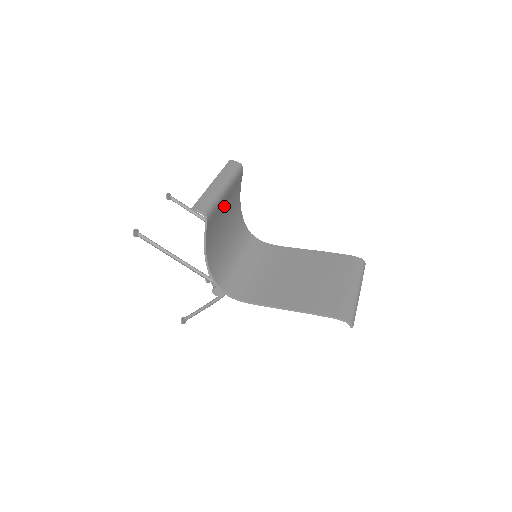
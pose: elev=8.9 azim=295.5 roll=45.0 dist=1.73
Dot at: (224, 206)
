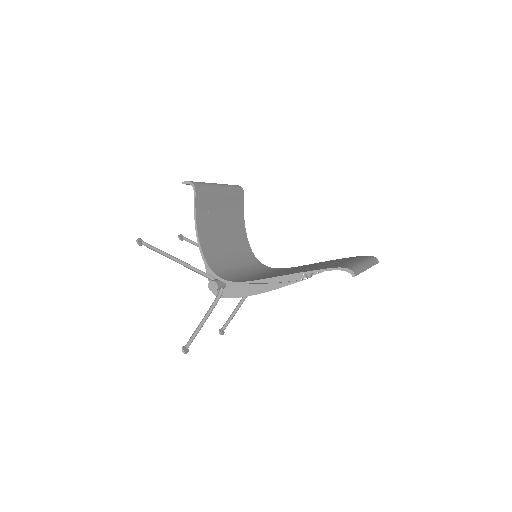
Dot at: (220, 205)
